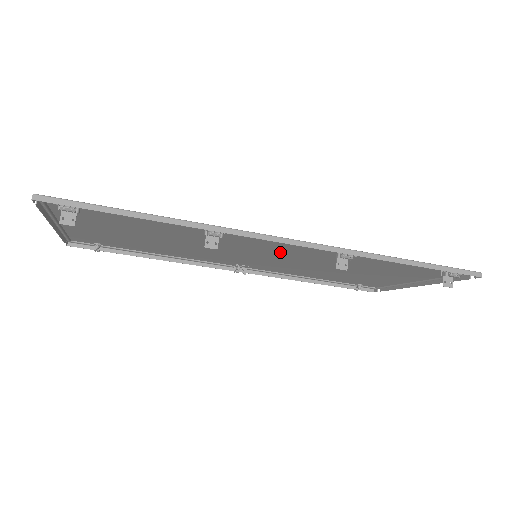
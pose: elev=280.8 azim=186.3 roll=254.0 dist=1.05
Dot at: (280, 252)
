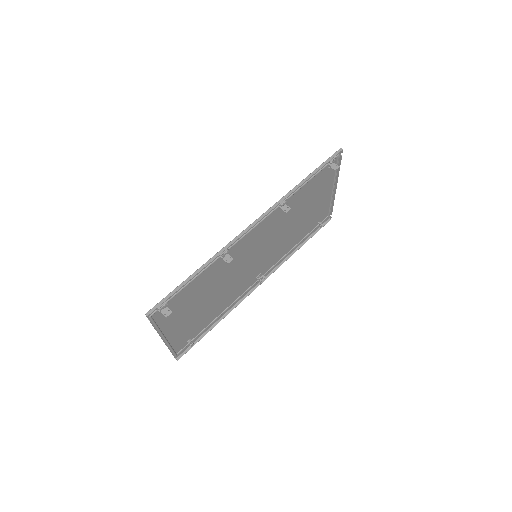
Dot at: (261, 239)
